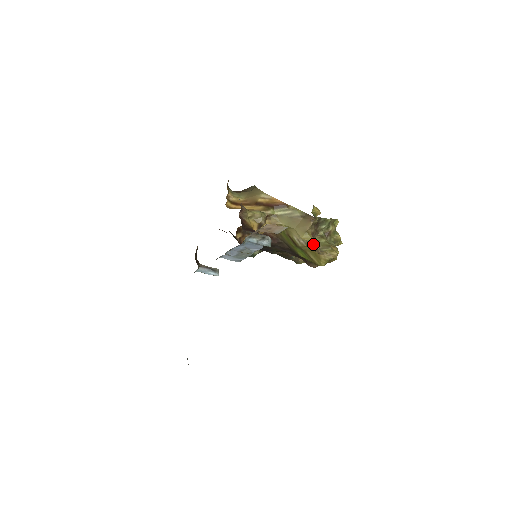
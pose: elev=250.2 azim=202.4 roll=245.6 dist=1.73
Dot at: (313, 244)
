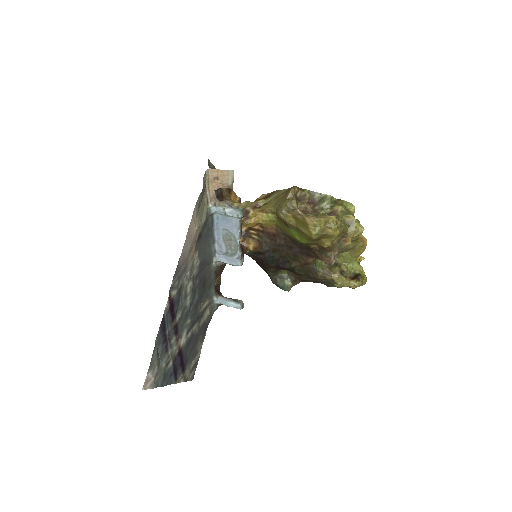
Dot at: (289, 204)
